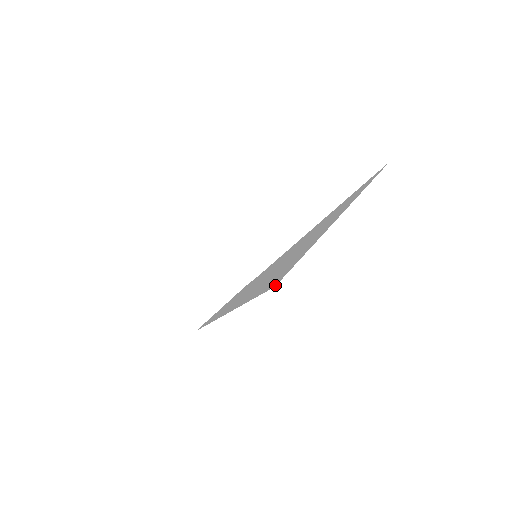
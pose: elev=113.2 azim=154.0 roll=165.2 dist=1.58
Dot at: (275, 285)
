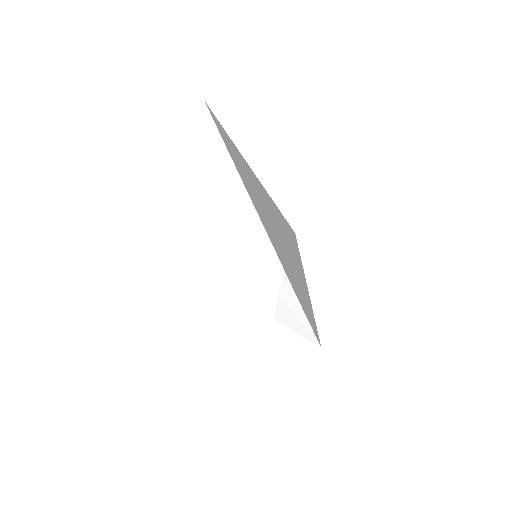
Dot at: (293, 233)
